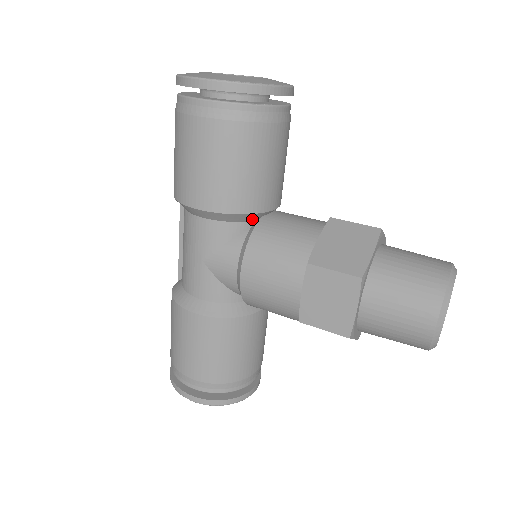
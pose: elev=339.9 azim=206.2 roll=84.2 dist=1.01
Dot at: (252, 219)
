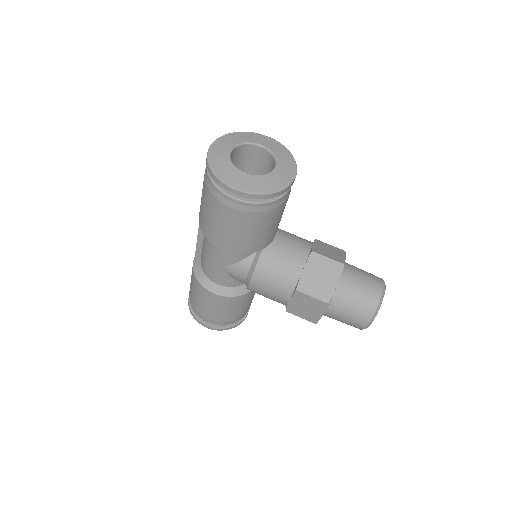
Dot at: occluded
